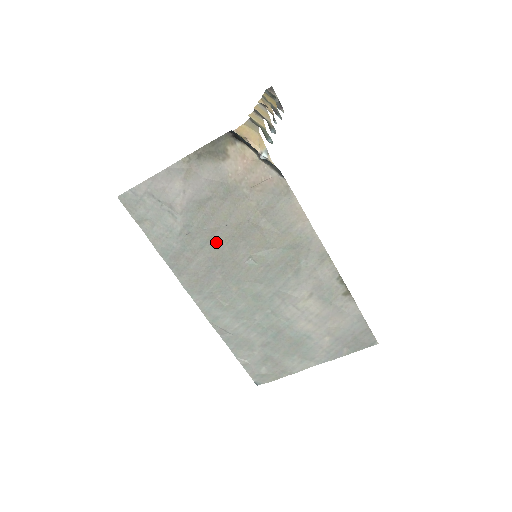
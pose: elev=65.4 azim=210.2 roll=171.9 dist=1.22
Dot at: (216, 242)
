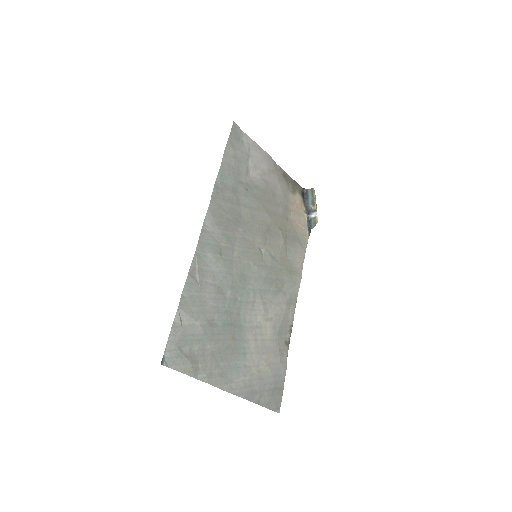
Dot at: (255, 215)
